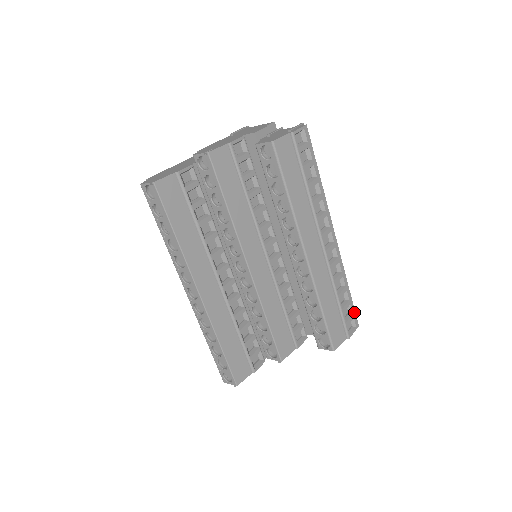
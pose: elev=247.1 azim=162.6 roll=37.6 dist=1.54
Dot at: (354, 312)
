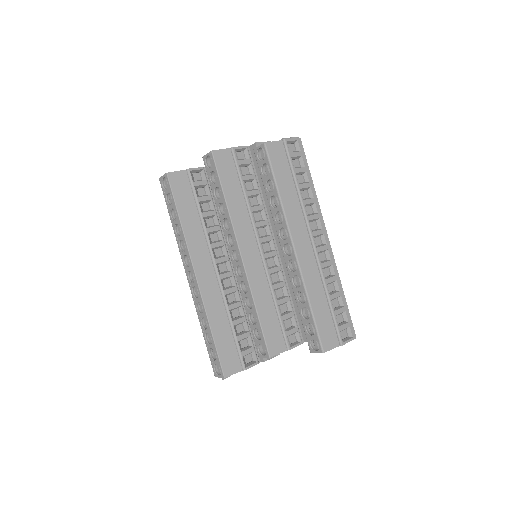
Dot at: (350, 321)
